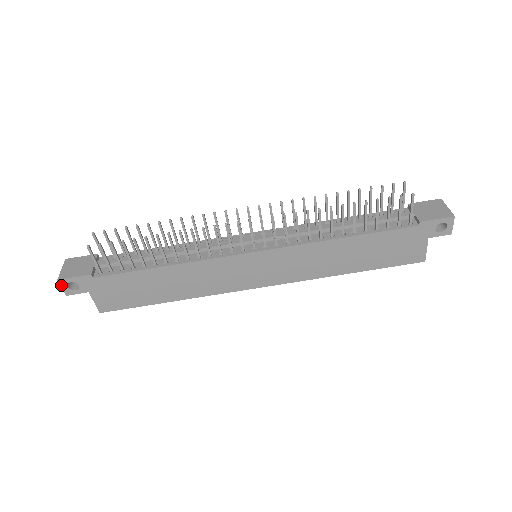
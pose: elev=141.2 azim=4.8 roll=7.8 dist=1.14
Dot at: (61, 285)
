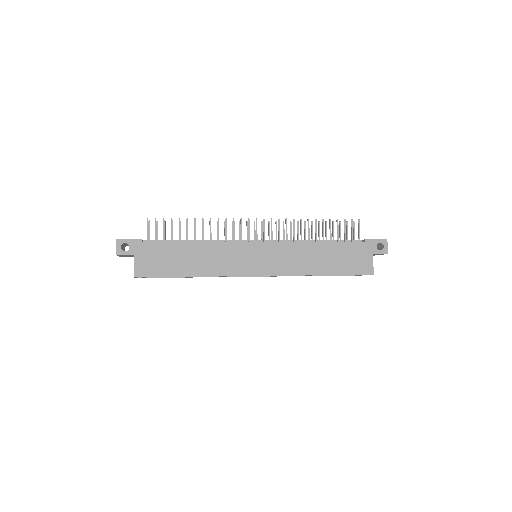
Dot at: (117, 245)
